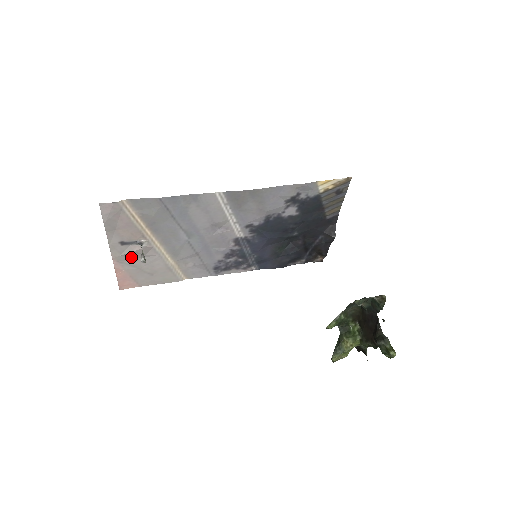
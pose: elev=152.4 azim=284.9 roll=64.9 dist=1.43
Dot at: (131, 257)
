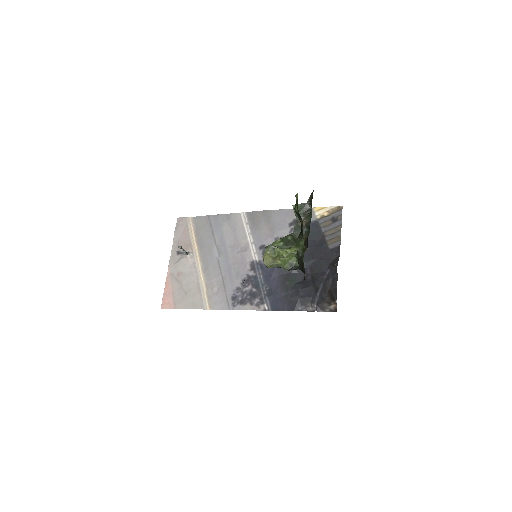
Dot at: (179, 270)
